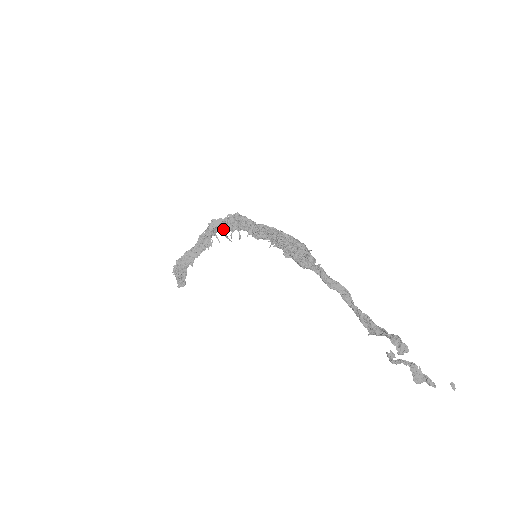
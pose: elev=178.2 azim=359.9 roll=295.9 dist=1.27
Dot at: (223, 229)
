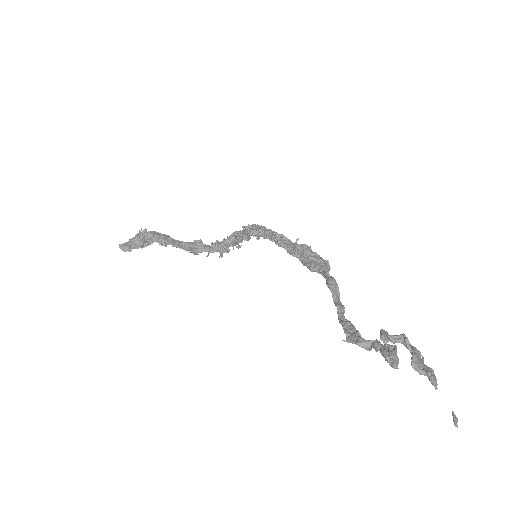
Dot at: (250, 225)
